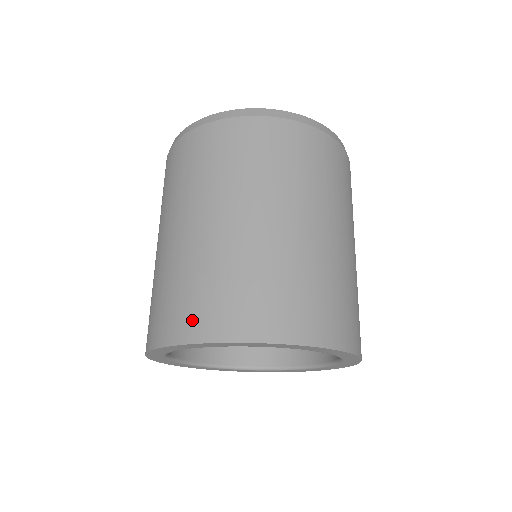
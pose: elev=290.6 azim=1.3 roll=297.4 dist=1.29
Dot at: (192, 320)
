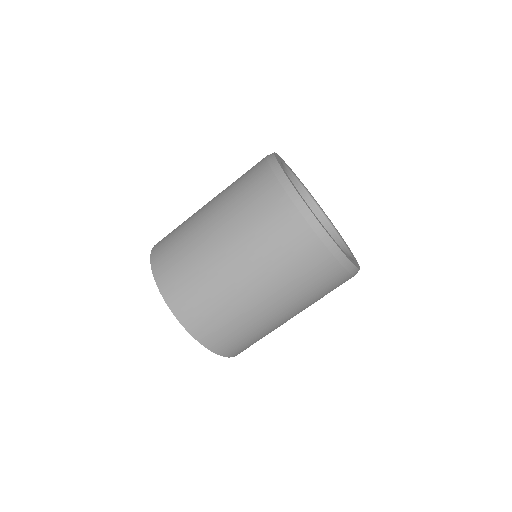
Dot at: (174, 290)
